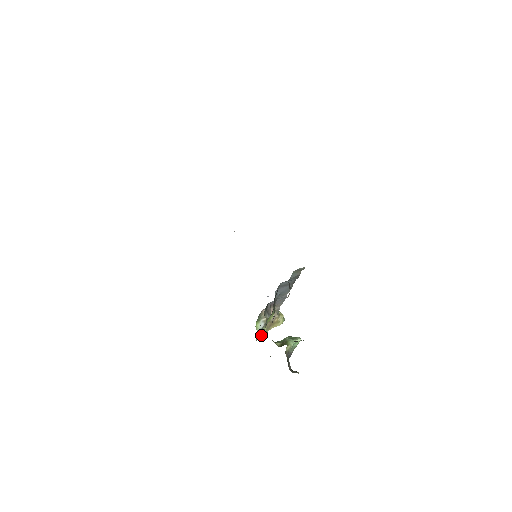
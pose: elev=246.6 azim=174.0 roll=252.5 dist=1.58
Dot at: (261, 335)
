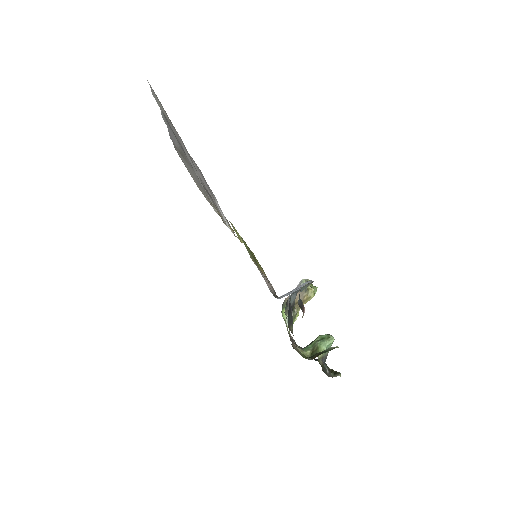
Dot at: occluded
